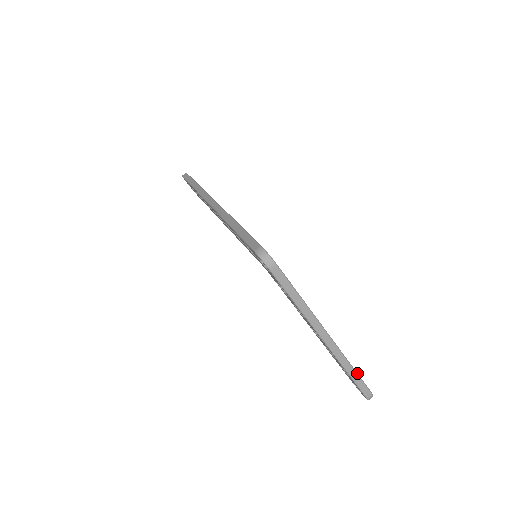
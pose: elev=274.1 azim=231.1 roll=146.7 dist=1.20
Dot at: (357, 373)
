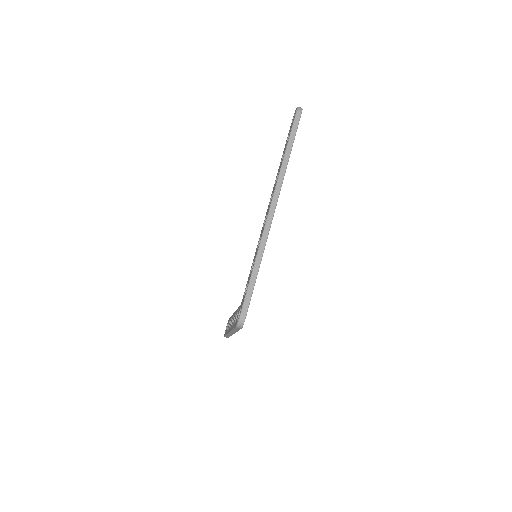
Dot at: occluded
